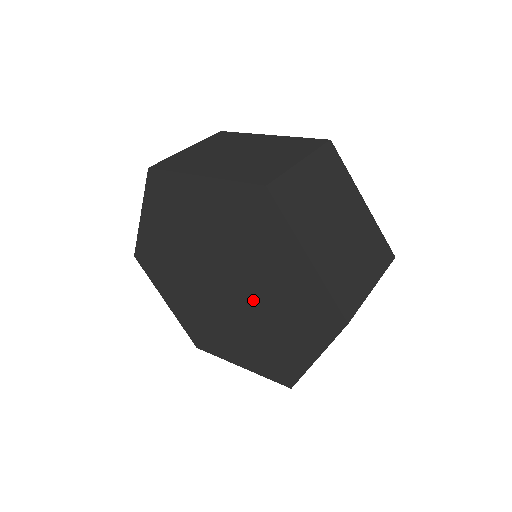
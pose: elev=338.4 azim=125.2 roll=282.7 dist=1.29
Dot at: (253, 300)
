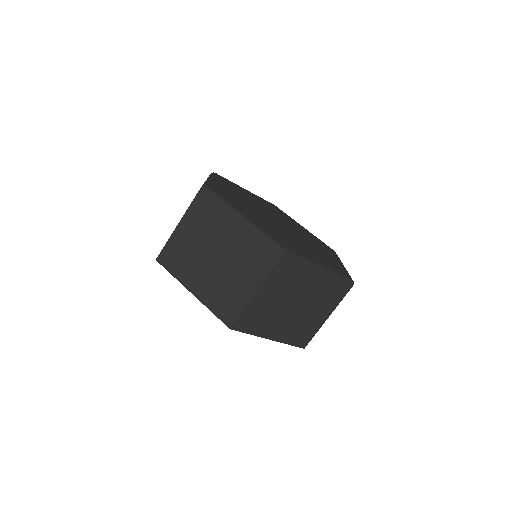
Dot at: occluded
